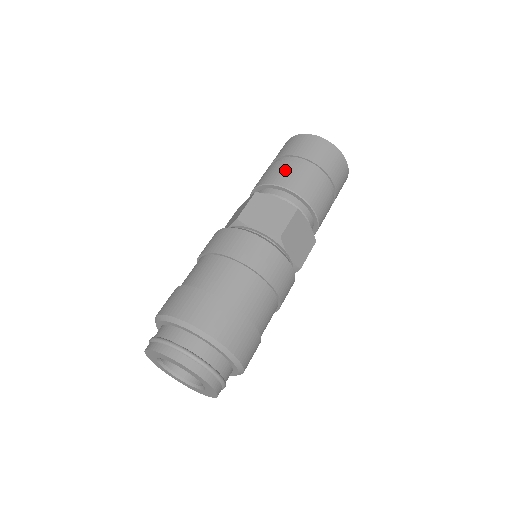
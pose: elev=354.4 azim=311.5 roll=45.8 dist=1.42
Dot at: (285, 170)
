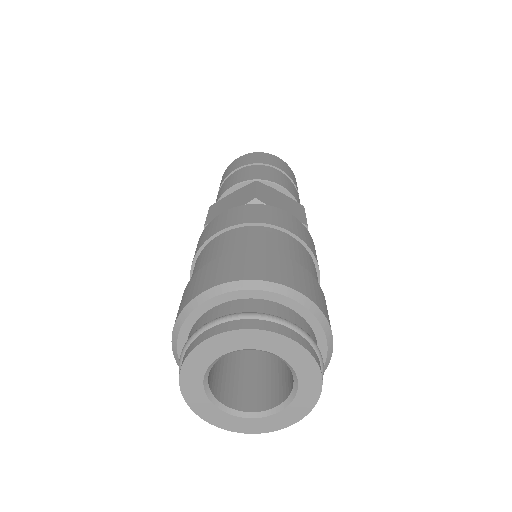
Dot at: (270, 172)
